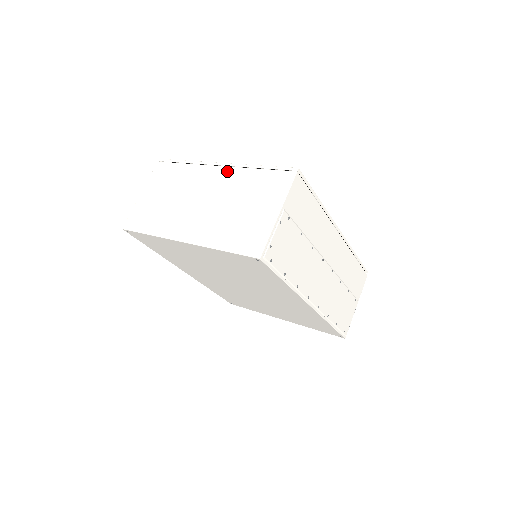
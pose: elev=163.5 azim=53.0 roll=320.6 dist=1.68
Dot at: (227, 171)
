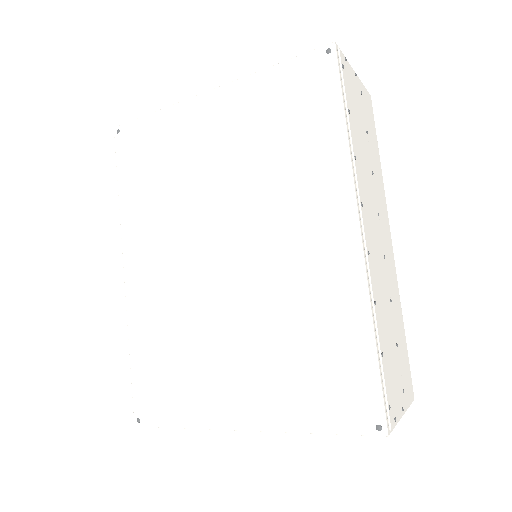
Dot at: occluded
